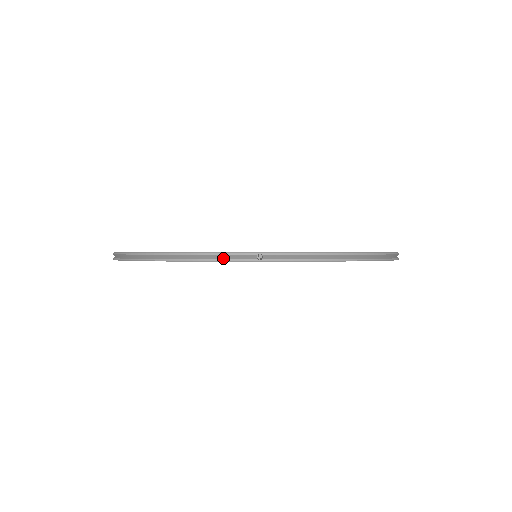
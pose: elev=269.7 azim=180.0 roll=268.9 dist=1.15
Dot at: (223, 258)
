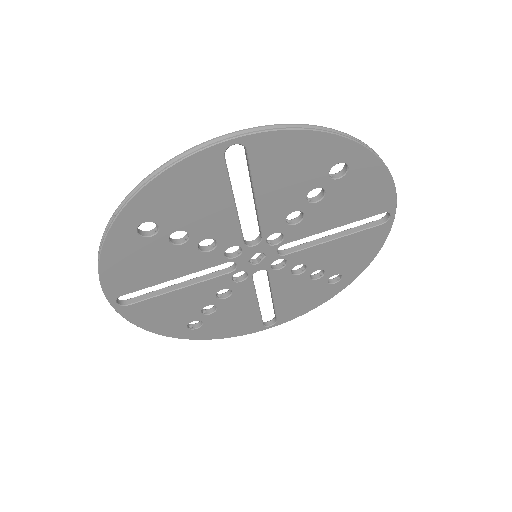
Dot at: (103, 242)
